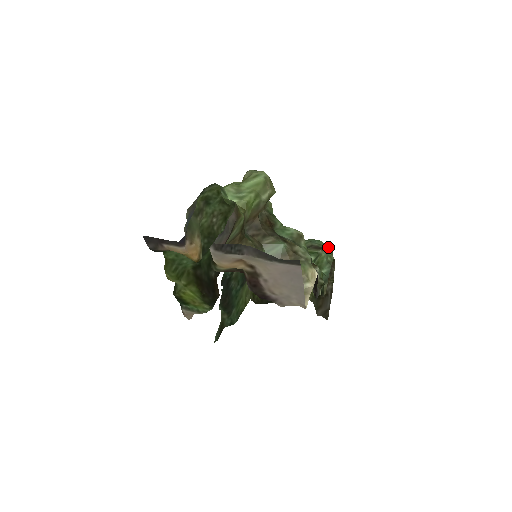
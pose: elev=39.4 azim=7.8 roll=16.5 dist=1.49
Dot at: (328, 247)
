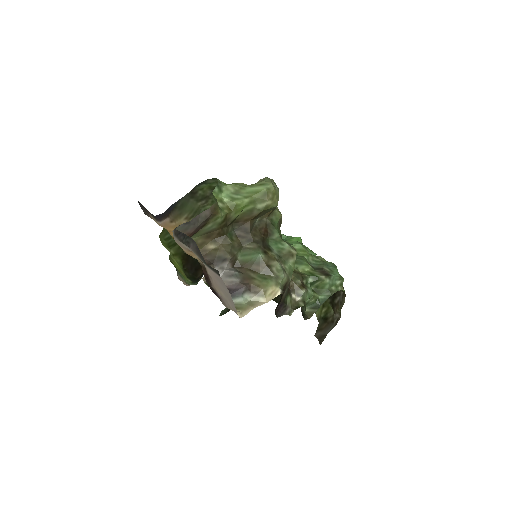
Dot at: (338, 277)
